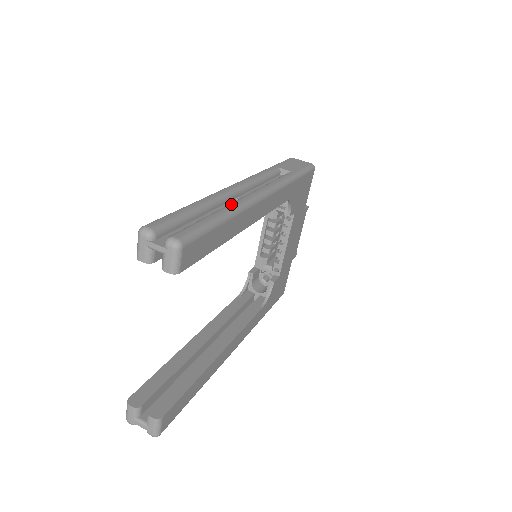
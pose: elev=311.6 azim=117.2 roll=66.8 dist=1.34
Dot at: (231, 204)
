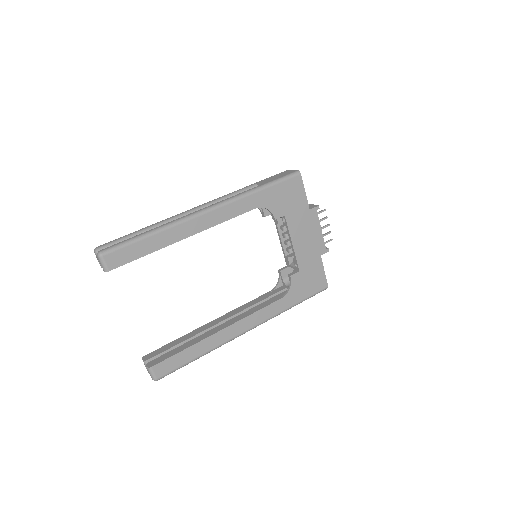
Dot at: (166, 223)
